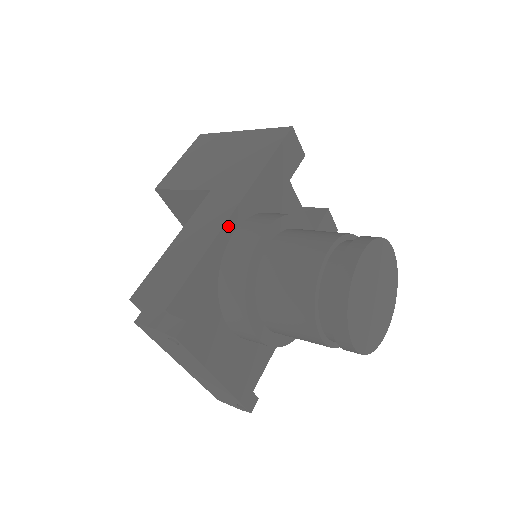
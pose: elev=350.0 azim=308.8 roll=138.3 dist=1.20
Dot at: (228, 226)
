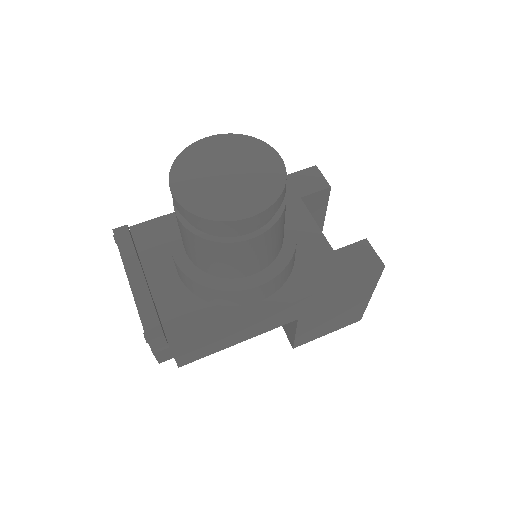
Dot at: occluded
